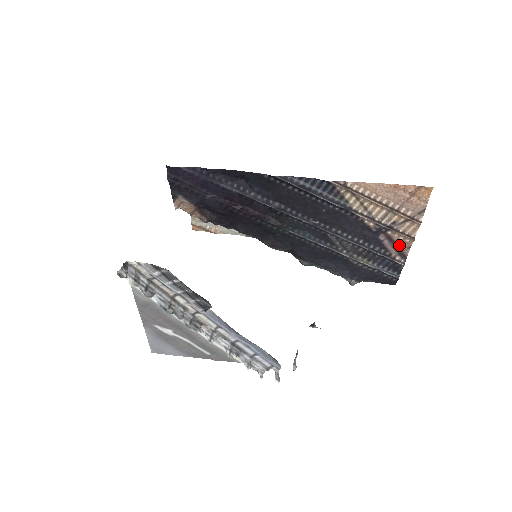
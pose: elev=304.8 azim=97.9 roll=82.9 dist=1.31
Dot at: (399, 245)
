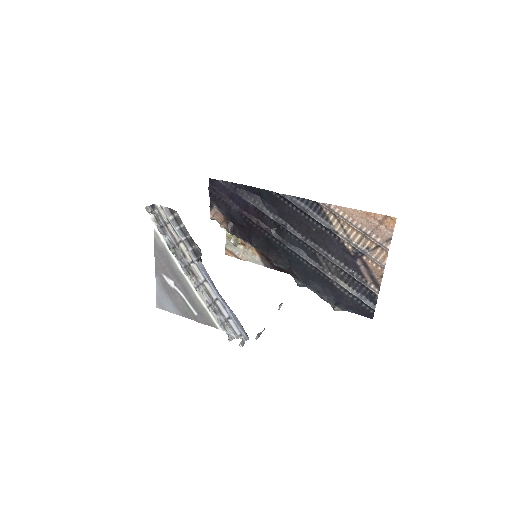
Dot at: (373, 273)
